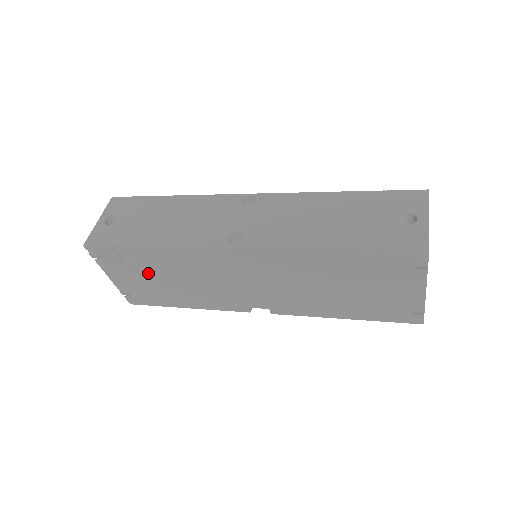
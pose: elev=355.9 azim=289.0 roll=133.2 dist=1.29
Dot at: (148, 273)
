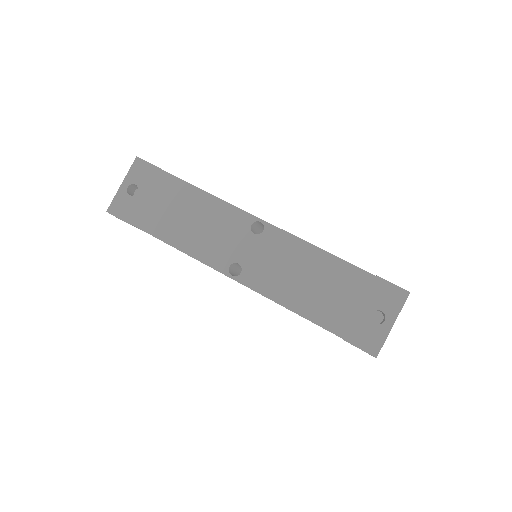
Dot at: occluded
